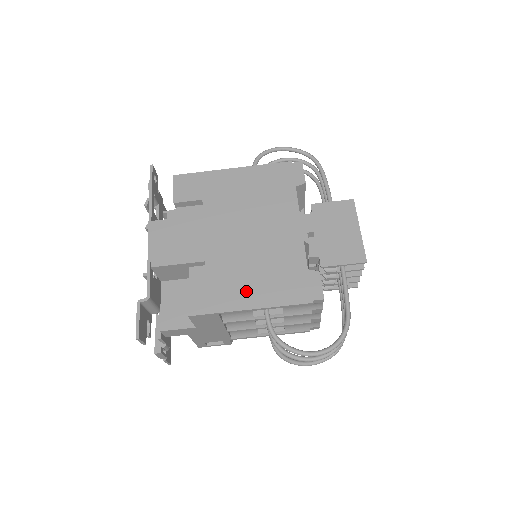
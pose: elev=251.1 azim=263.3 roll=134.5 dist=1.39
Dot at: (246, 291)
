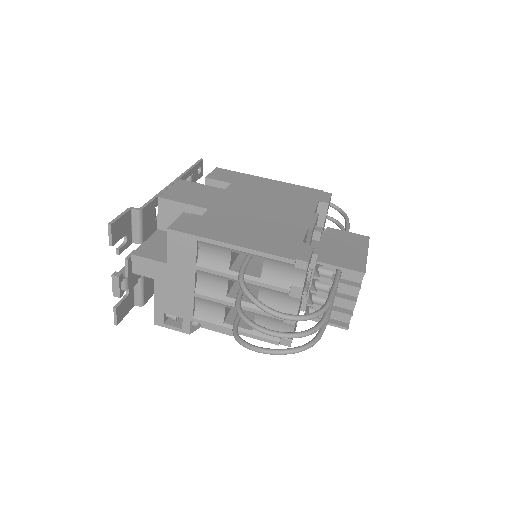
Dot at: (234, 234)
